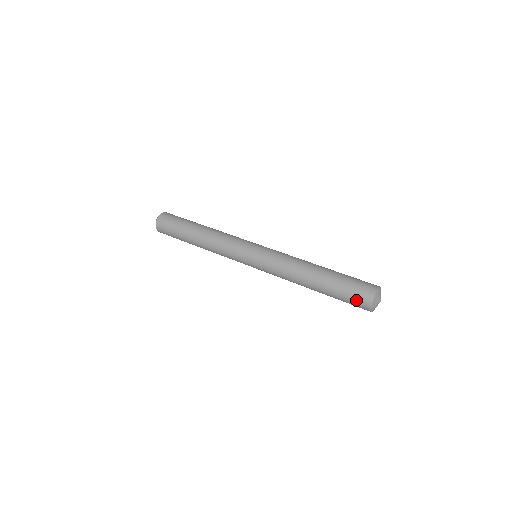
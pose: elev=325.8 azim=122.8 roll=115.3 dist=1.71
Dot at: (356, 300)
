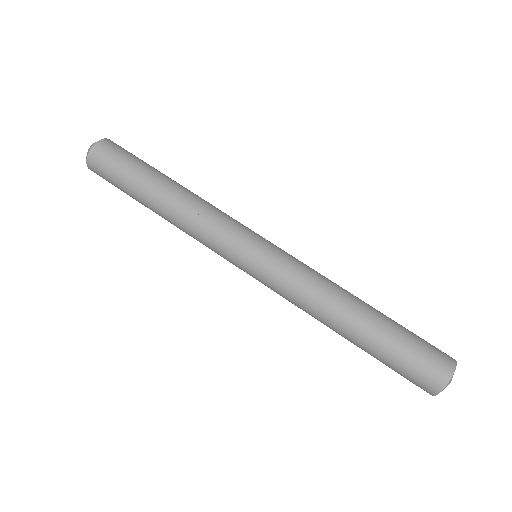
Dot at: occluded
